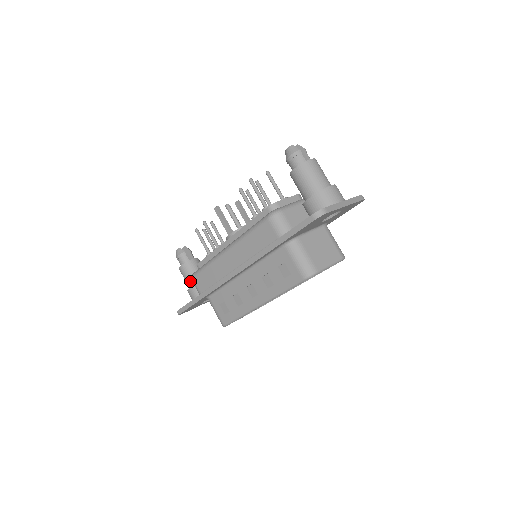
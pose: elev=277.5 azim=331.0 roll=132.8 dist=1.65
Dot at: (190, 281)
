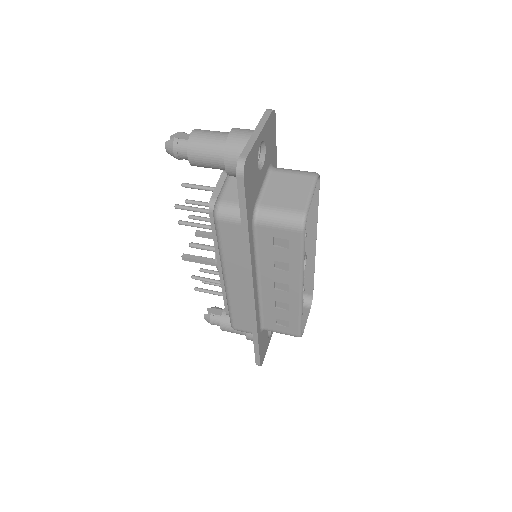
Dot at: occluded
